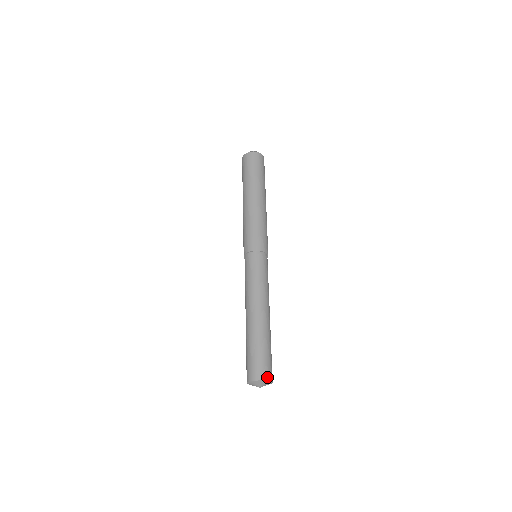
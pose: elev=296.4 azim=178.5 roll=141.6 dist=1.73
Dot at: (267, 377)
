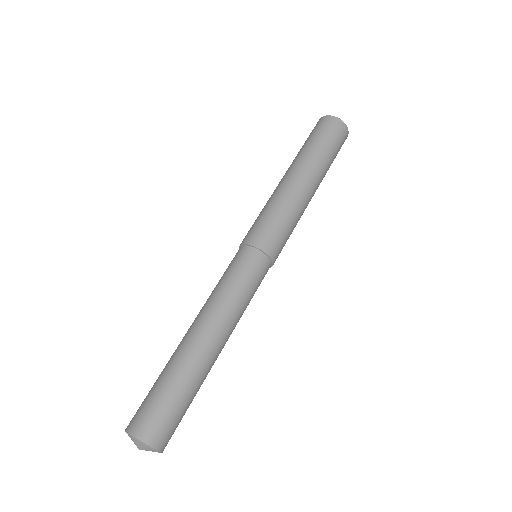
Dot at: (164, 447)
